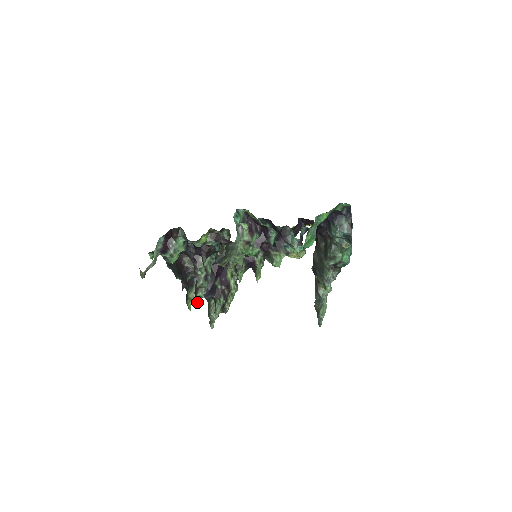
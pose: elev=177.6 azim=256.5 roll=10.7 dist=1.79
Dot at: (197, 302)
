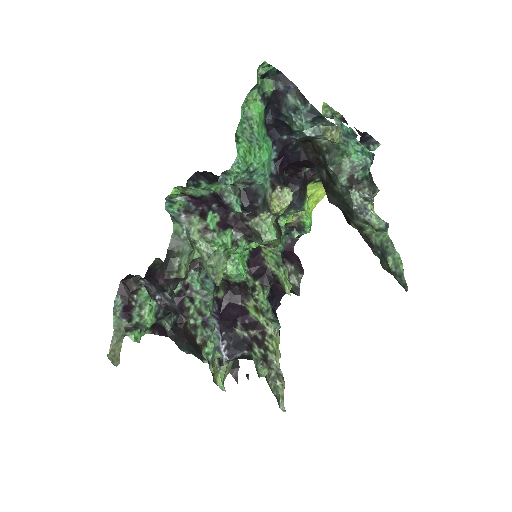
Dot at: occluded
